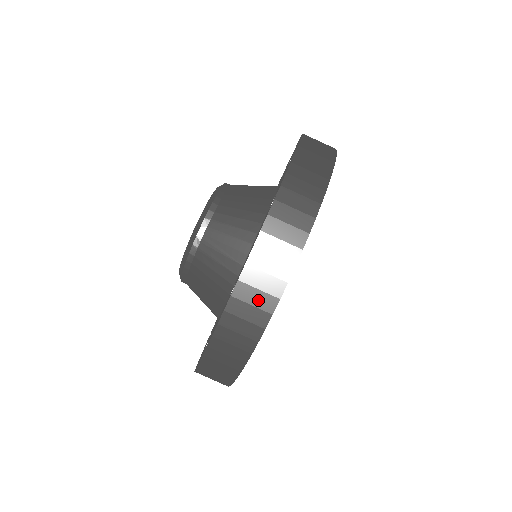
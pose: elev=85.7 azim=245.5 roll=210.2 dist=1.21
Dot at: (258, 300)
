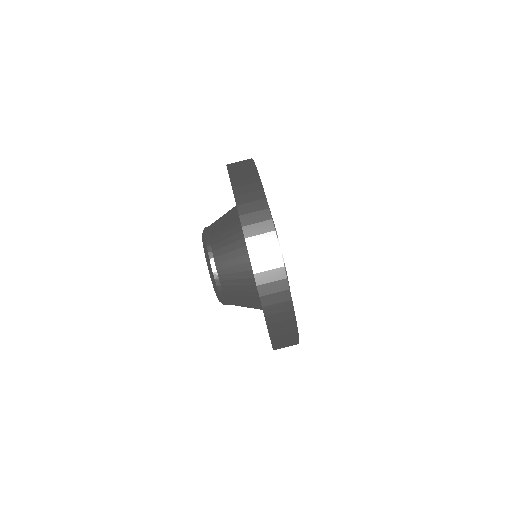
Dot at: (278, 298)
